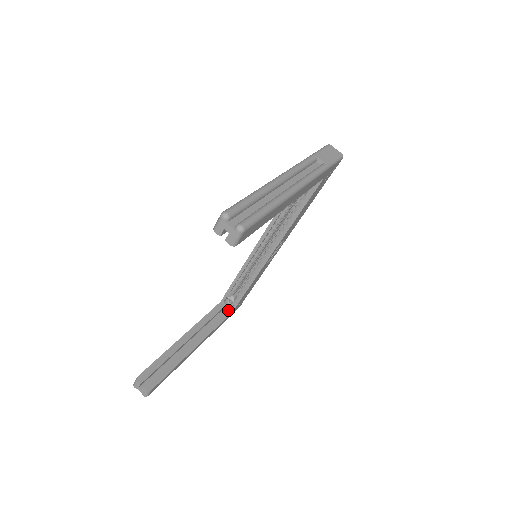
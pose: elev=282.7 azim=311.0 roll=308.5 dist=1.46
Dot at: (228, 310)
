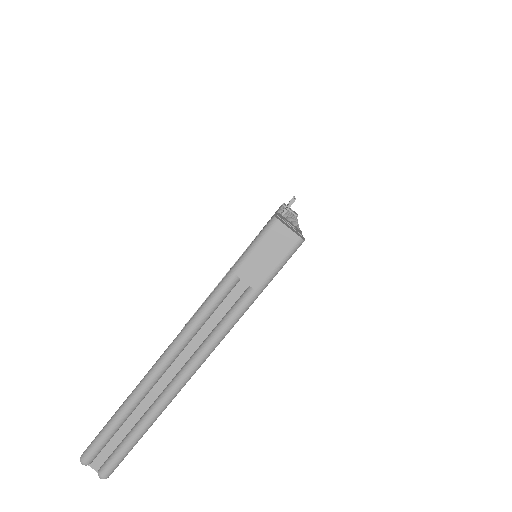
Dot at: occluded
